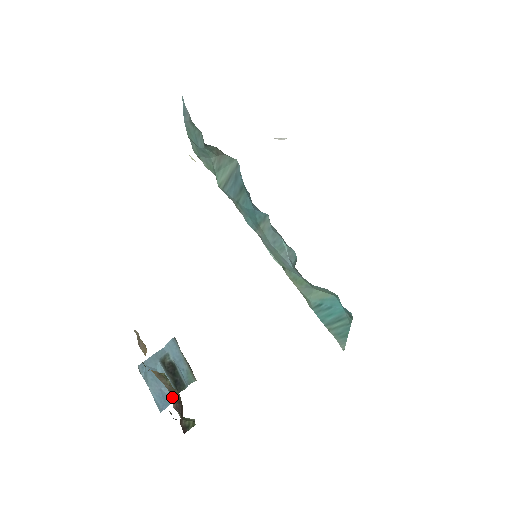
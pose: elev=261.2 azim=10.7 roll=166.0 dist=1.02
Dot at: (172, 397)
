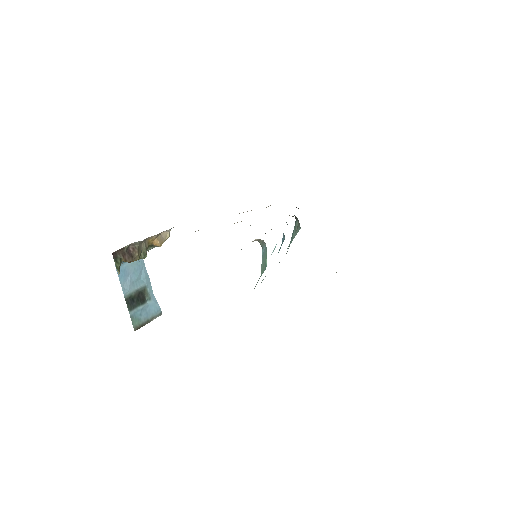
Dot at: (136, 246)
